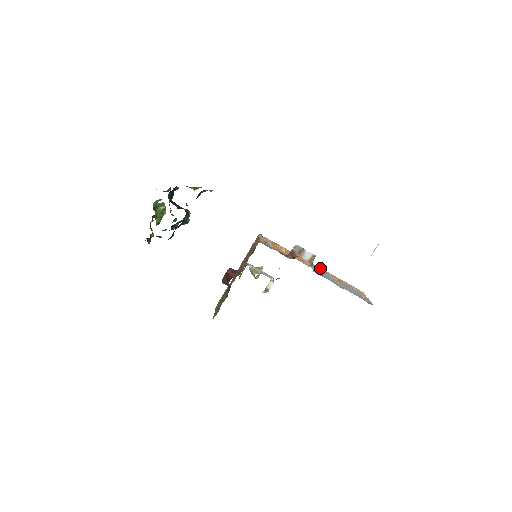
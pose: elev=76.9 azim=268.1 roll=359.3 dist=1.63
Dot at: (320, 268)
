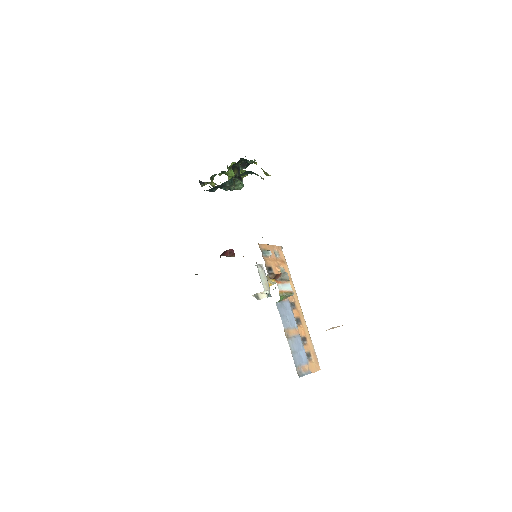
Dot at: (302, 314)
